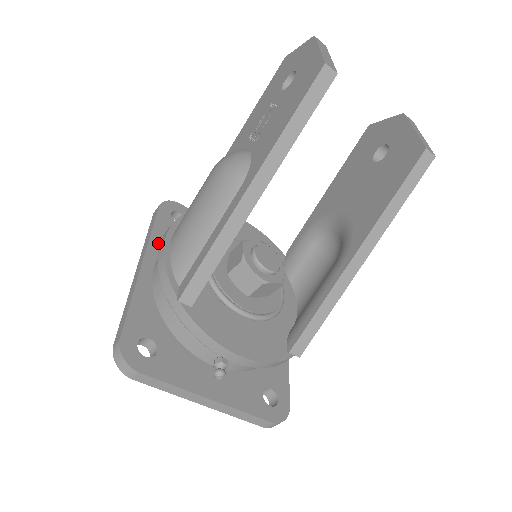
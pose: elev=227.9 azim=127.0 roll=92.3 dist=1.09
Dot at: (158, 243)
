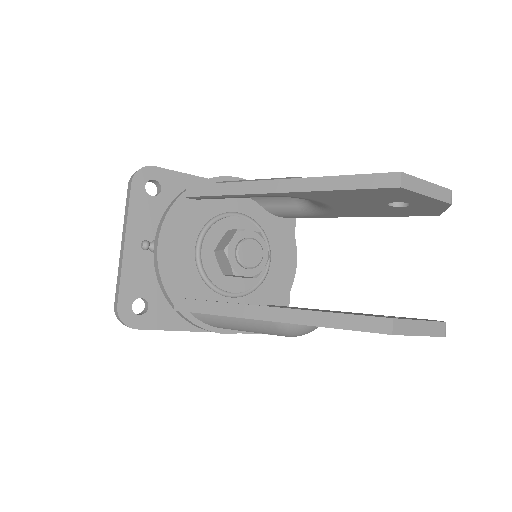
Dot at: occluded
